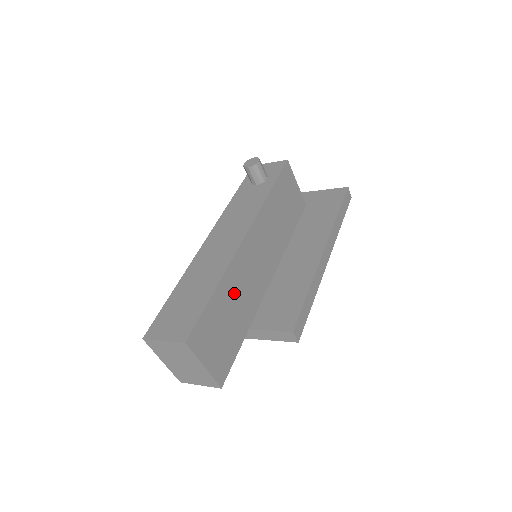
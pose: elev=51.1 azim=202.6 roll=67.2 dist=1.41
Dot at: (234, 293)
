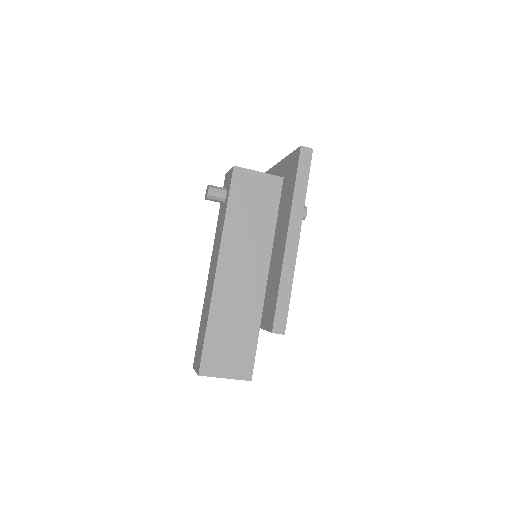
Dot at: (228, 316)
